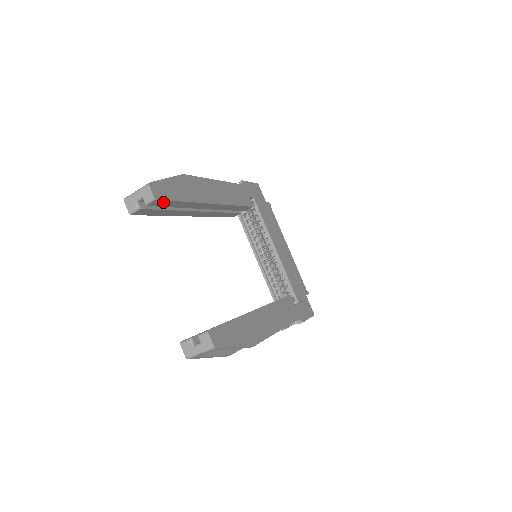
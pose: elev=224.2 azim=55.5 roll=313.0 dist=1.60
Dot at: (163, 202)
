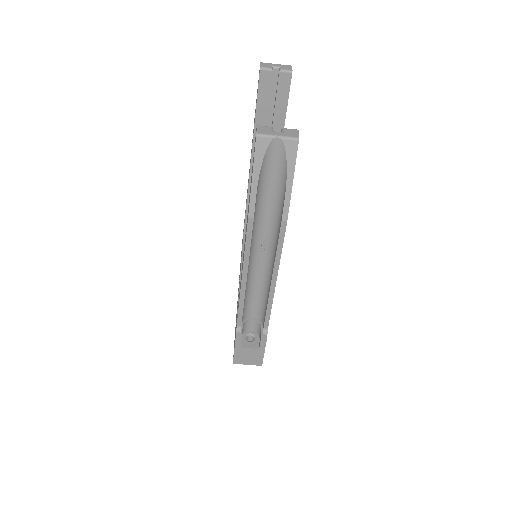
Dot at: (285, 88)
